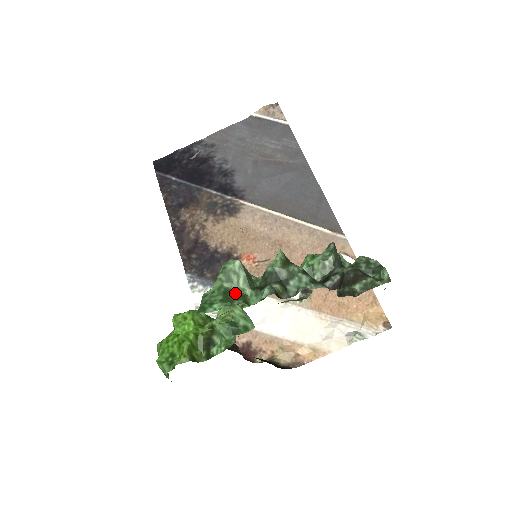
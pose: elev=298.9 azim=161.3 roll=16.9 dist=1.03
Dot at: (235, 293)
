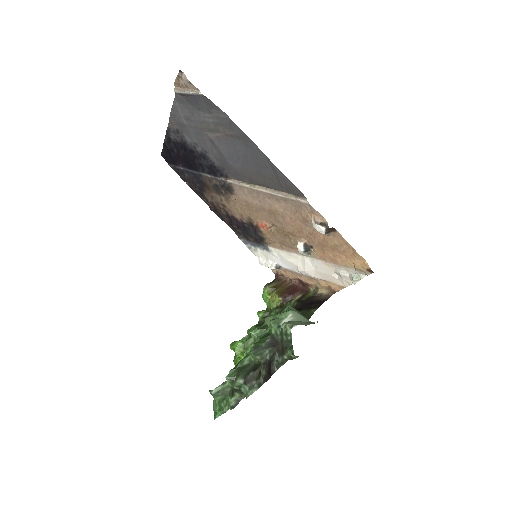
Dot at: (223, 400)
